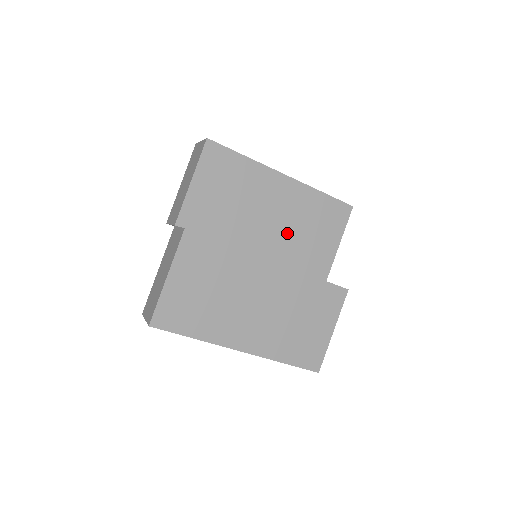
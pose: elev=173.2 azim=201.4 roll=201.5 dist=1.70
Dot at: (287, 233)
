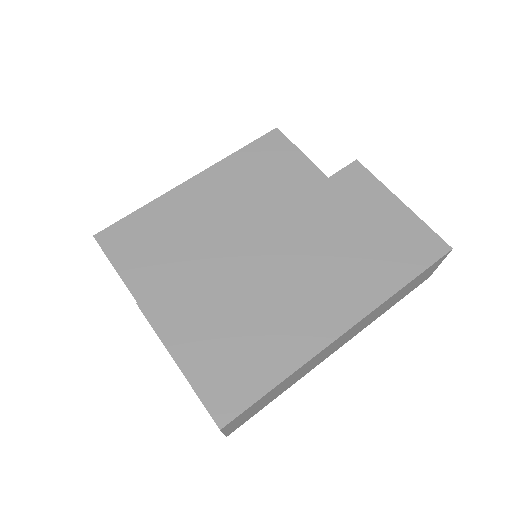
Dot at: (255, 209)
